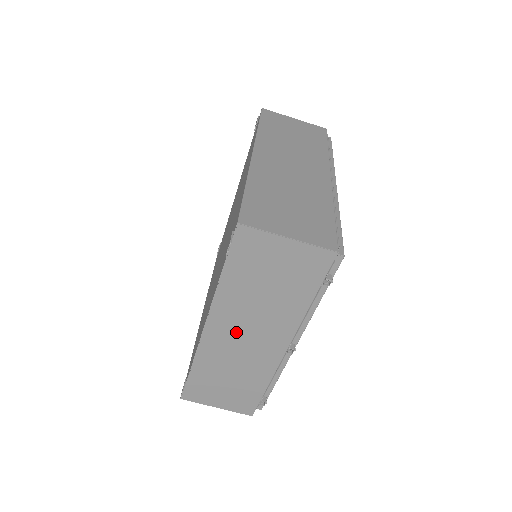
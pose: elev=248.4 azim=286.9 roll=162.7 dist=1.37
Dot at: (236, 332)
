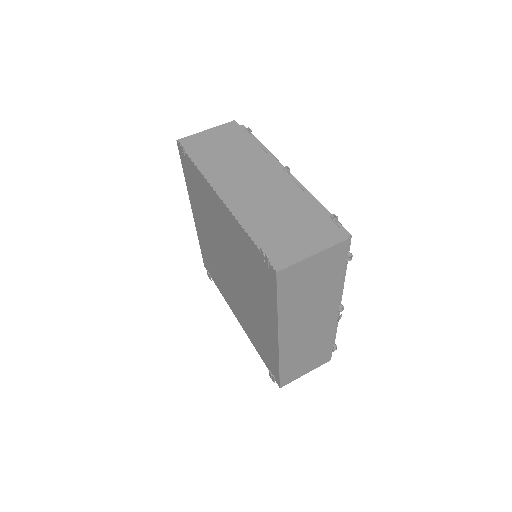
Dot at: (241, 184)
